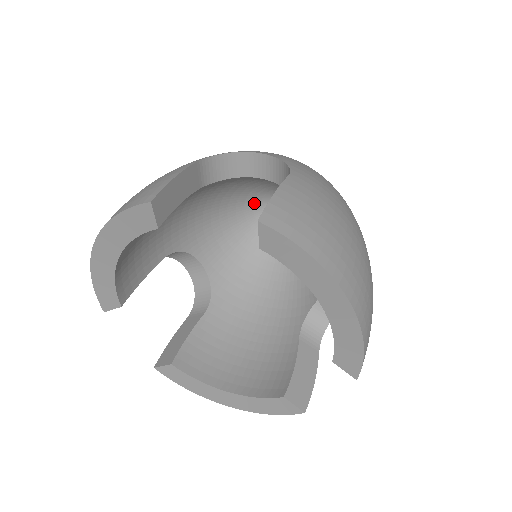
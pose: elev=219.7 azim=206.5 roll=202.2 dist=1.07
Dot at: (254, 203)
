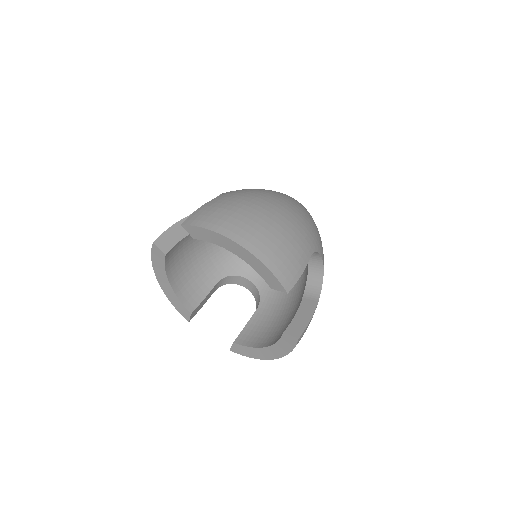
Dot at: occluded
